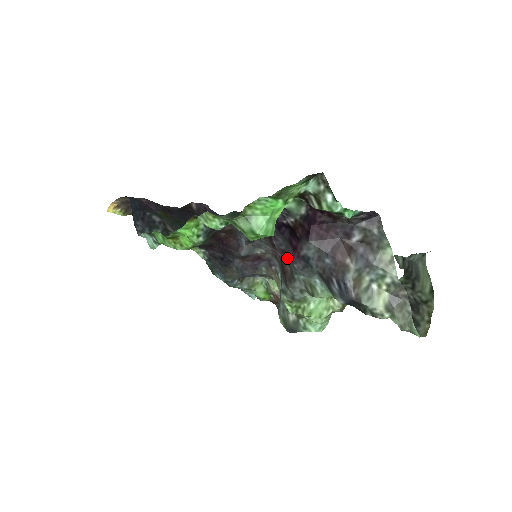
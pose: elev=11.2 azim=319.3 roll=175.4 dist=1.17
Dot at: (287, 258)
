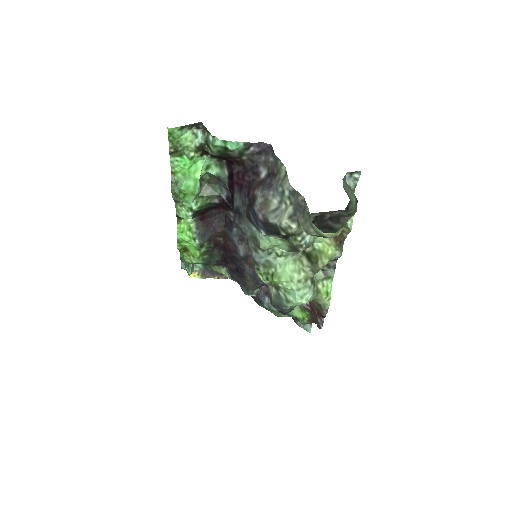
Dot at: occluded
